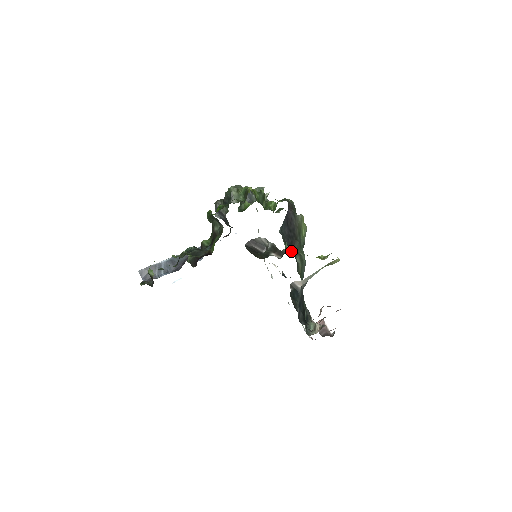
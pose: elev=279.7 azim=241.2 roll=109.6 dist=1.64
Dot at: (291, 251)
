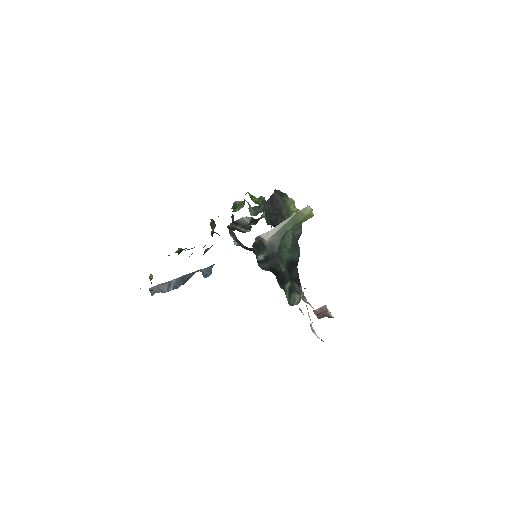
Dot at: occluded
